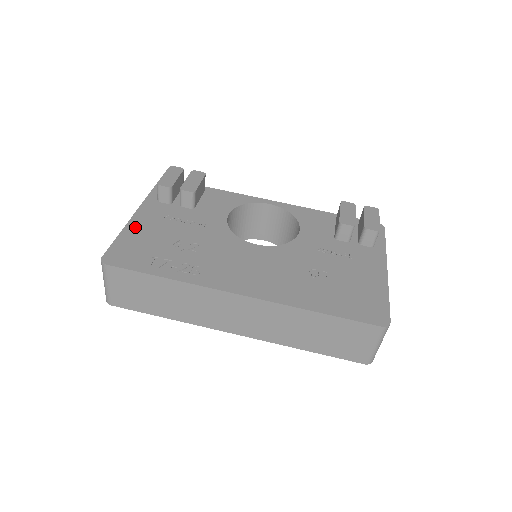
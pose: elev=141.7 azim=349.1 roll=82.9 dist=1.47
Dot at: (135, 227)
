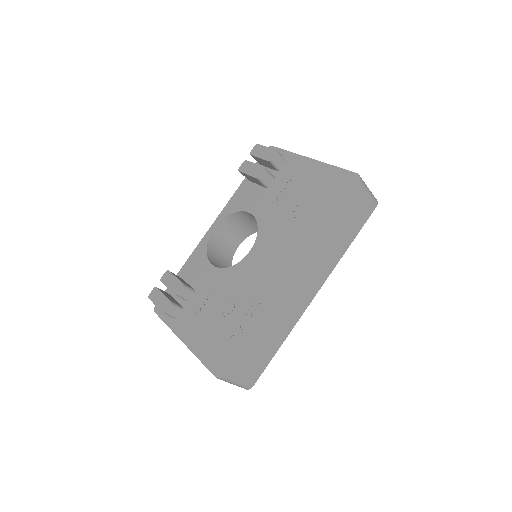
Dot at: (196, 344)
